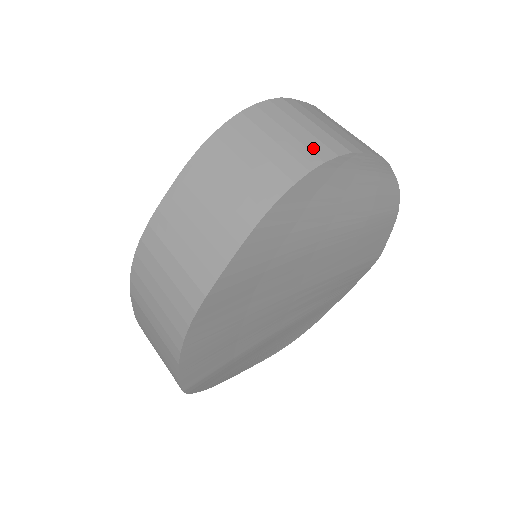
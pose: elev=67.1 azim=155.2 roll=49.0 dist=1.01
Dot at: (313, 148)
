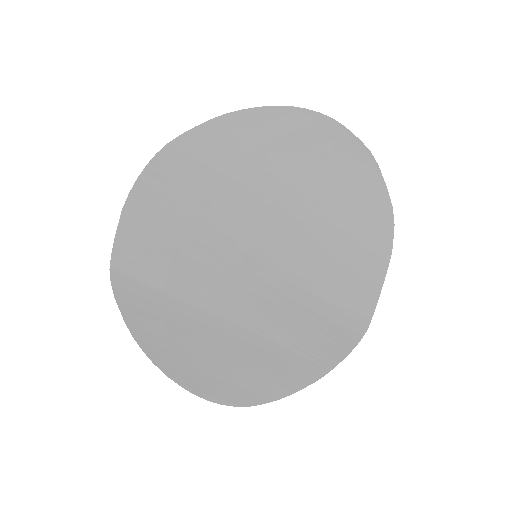
Dot at: occluded
